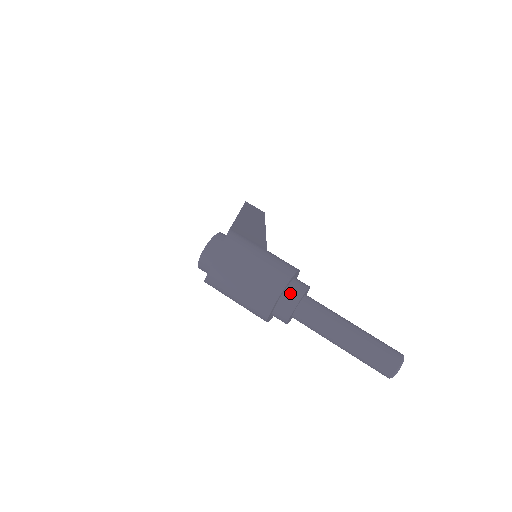
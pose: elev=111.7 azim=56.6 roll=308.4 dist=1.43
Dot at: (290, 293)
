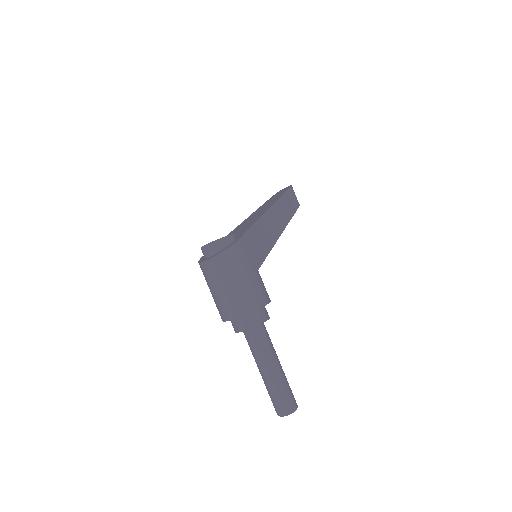
Dot at: (249, 318)
